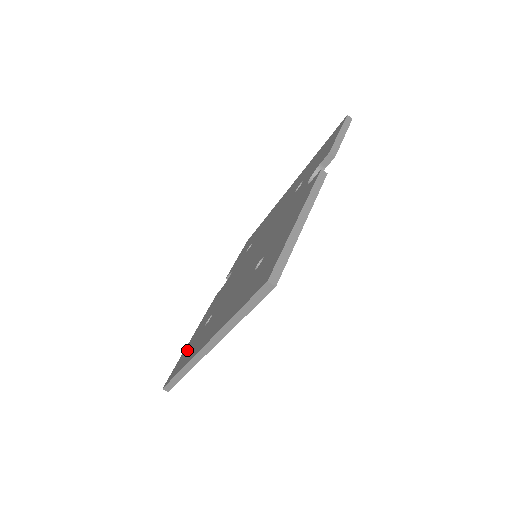
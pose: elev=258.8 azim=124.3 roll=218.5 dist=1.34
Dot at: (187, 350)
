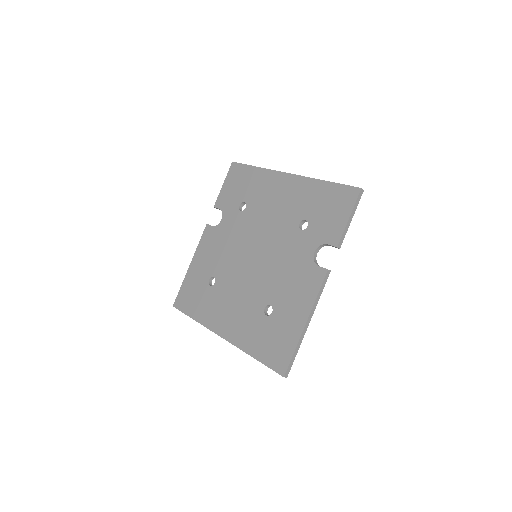
Dot at: (192, 290)
